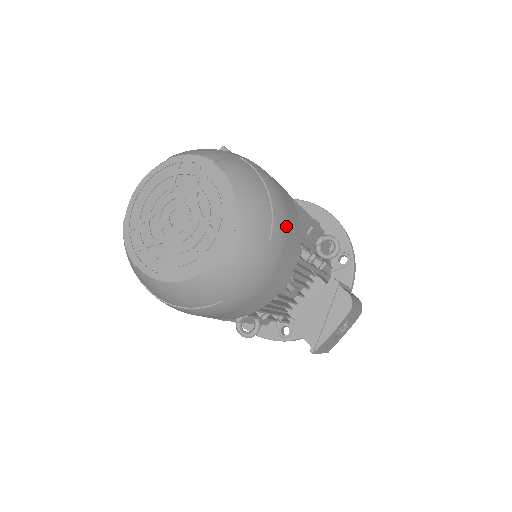
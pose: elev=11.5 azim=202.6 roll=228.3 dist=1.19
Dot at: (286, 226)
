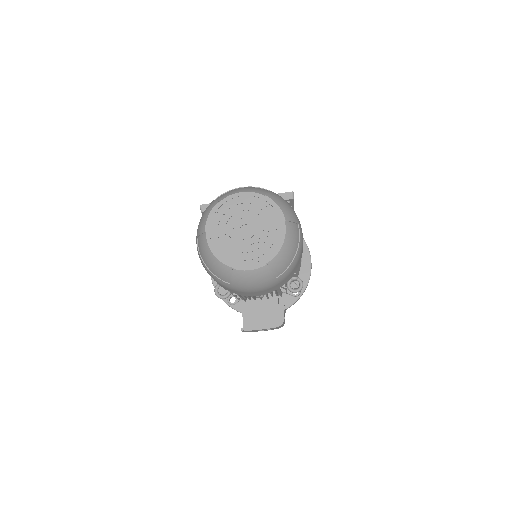
Dot at: (289, 274)
